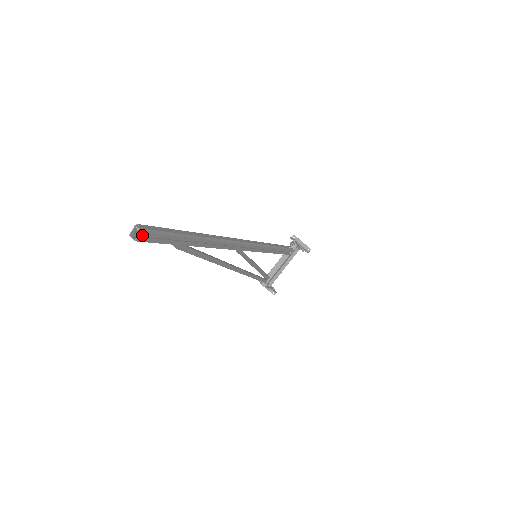
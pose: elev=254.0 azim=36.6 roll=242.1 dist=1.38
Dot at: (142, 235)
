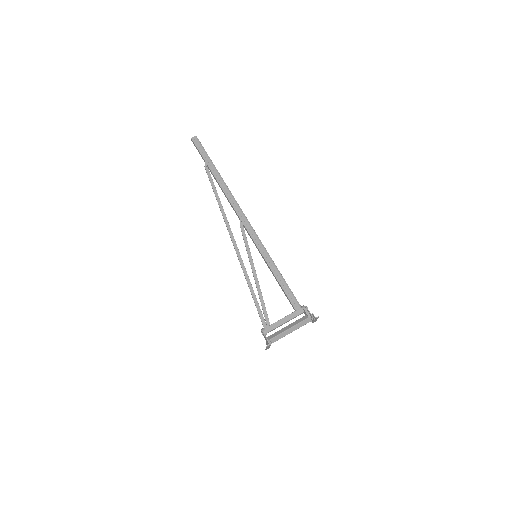
Dot at: (195, 138)
